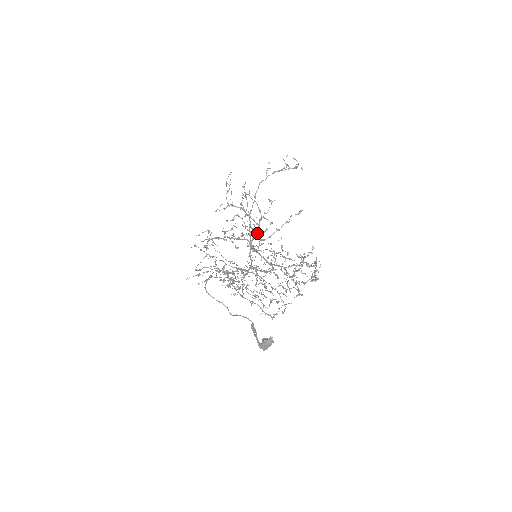
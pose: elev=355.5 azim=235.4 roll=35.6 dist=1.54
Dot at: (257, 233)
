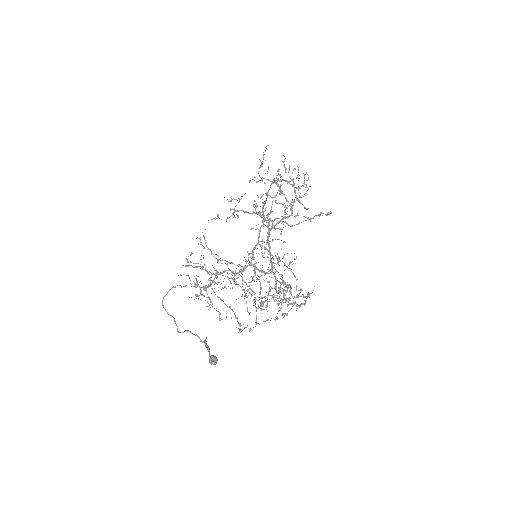
Dot at: (285, 217)
